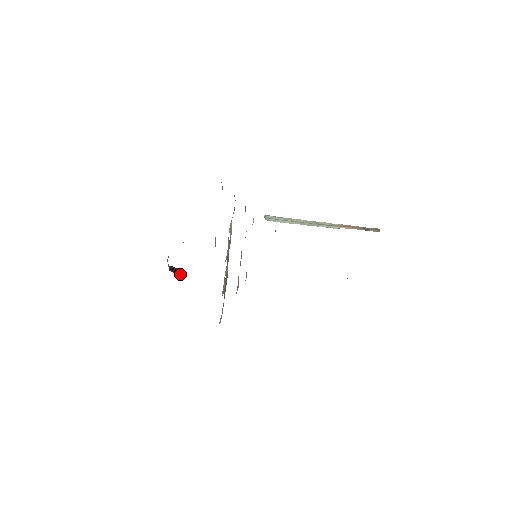
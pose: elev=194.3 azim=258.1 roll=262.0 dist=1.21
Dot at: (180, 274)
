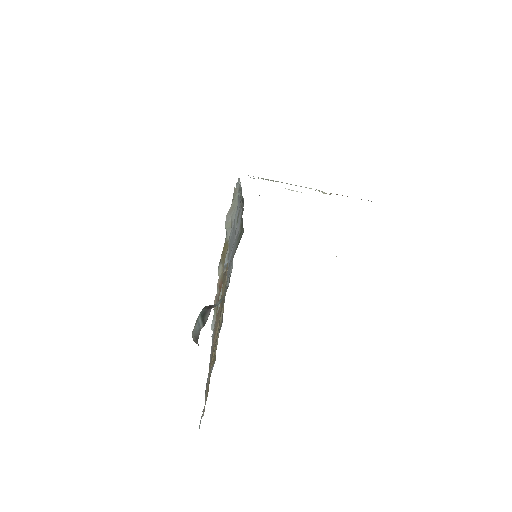
Dot at: occluded
